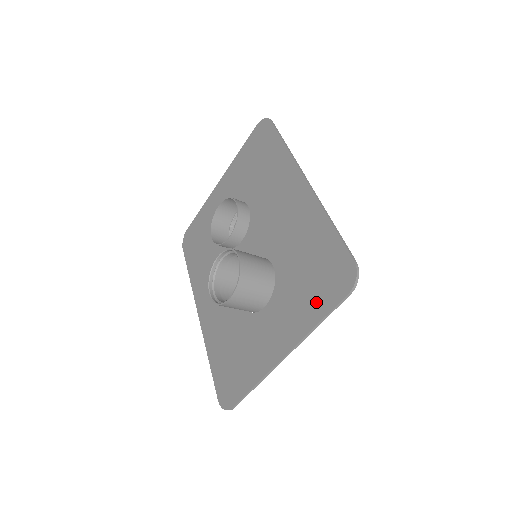
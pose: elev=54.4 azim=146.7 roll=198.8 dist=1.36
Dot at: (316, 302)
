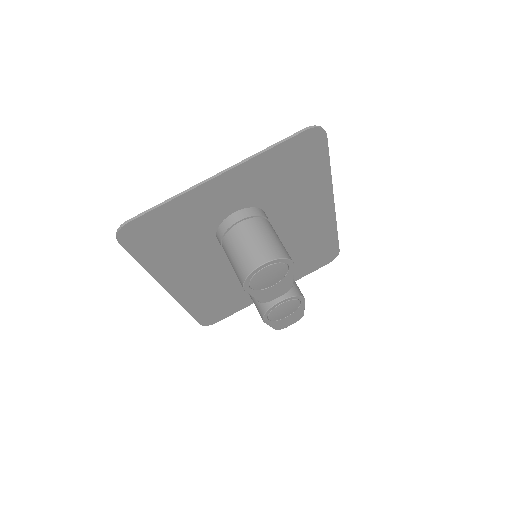
Dot at: (277, 157)
